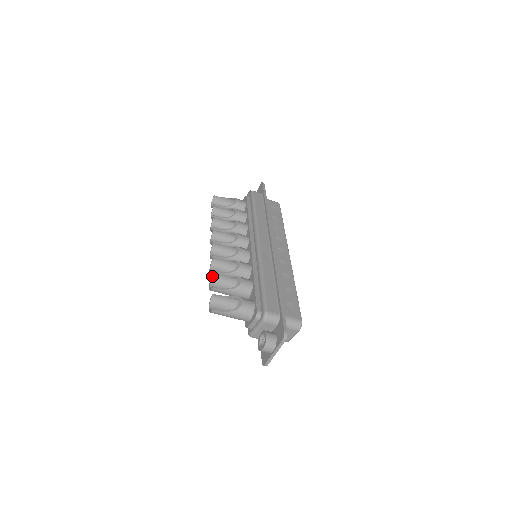
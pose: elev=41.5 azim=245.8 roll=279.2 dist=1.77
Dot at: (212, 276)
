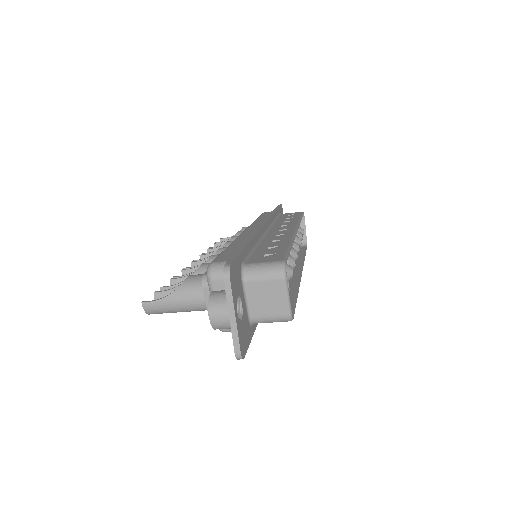
Dot at: (171, 283)
